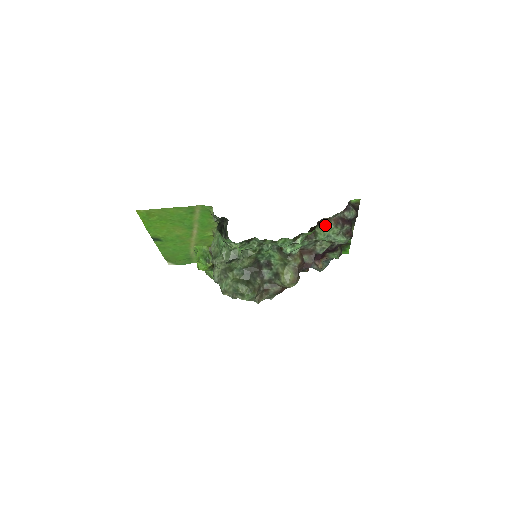
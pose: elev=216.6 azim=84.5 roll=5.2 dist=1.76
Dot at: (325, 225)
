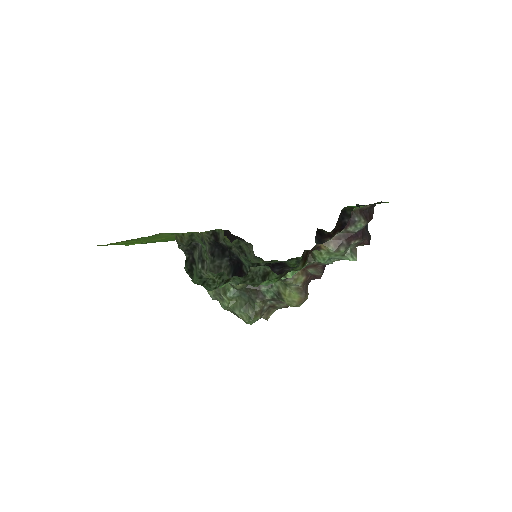
Dot at: (321, 250)
